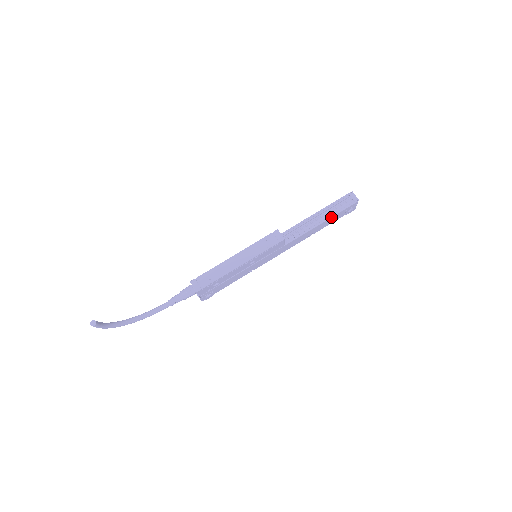
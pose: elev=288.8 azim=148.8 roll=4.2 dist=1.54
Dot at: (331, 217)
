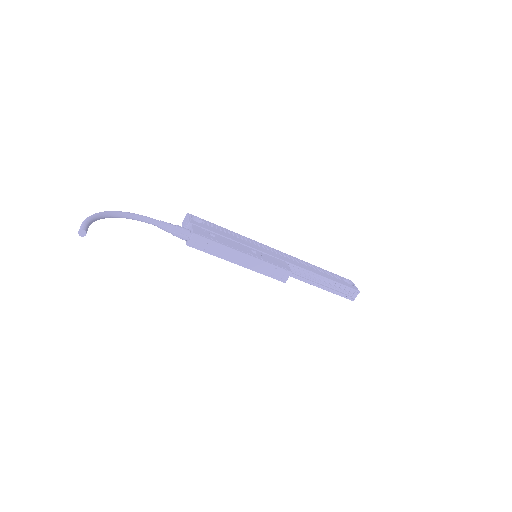
Dot at: (327, 290)
